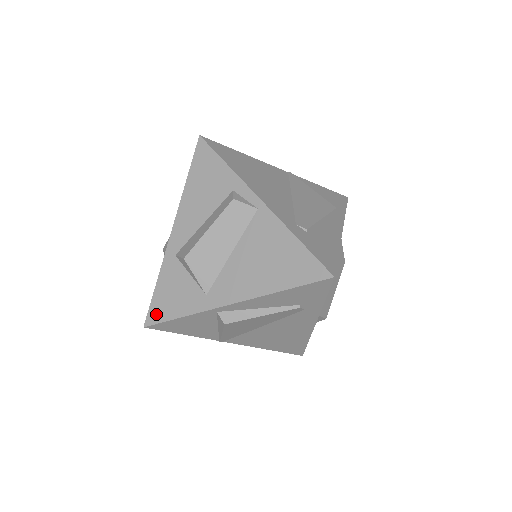
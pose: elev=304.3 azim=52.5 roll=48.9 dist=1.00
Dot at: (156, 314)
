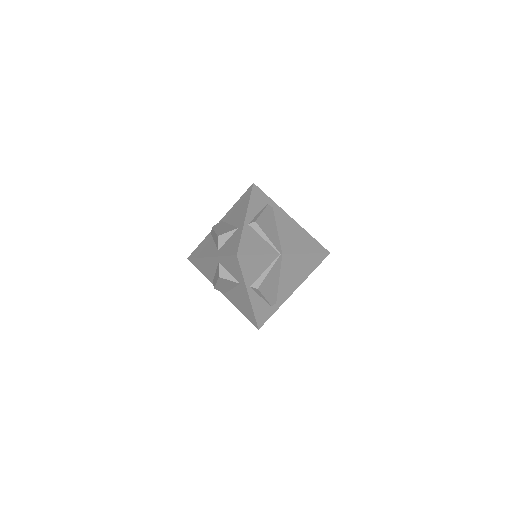
Dot at: (234, 250)
